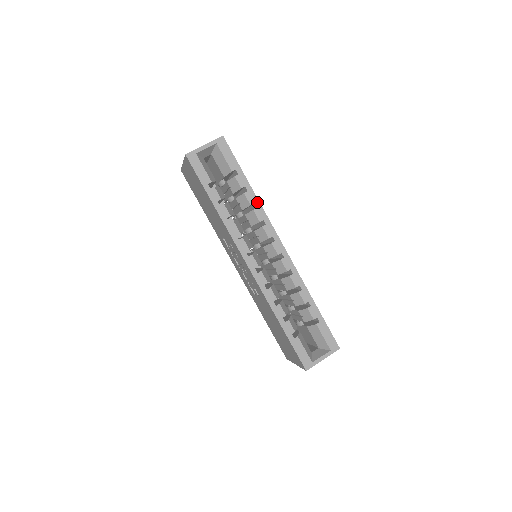
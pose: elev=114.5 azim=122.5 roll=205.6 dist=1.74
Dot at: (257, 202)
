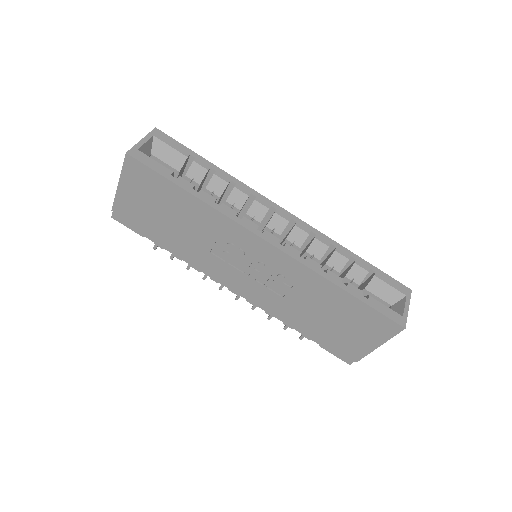
Dot at: (233, 178)
